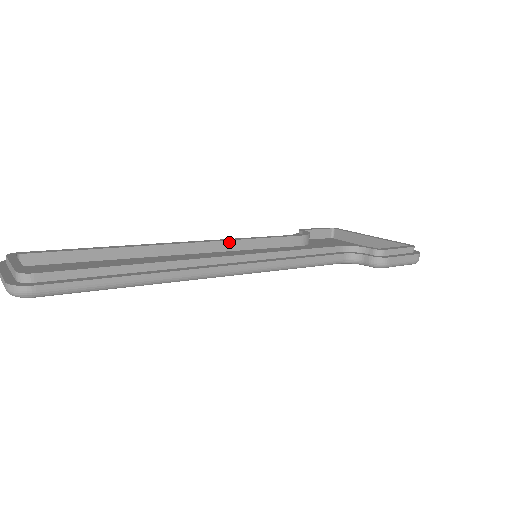
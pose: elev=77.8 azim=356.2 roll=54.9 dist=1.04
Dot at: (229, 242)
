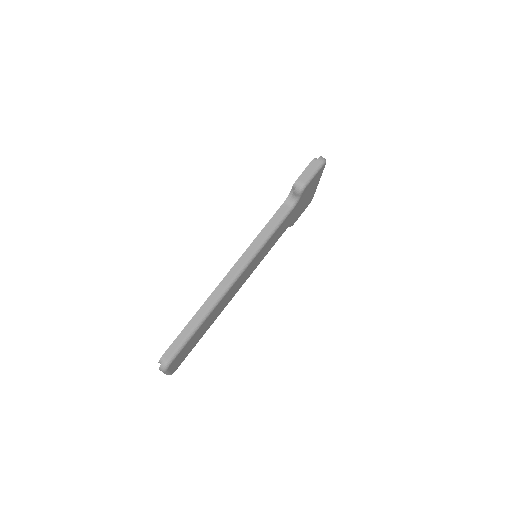
Dot at: occluded
